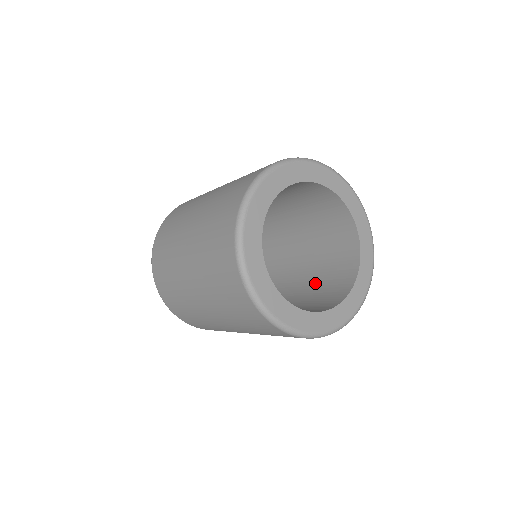
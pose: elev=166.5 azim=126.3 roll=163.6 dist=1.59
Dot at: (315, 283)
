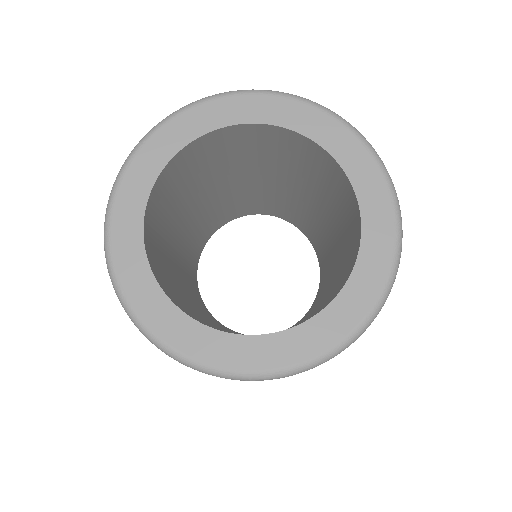
Dot at: (319, 307)
